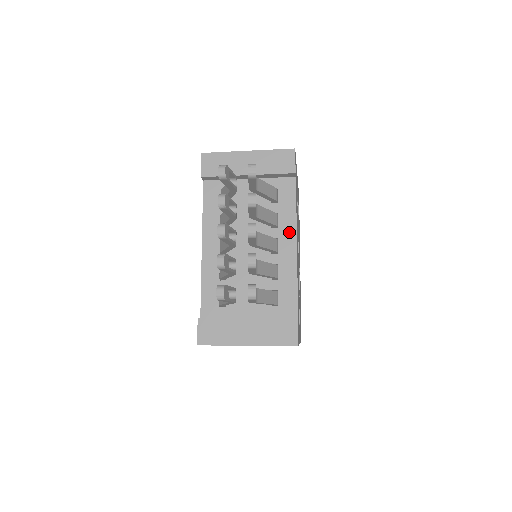
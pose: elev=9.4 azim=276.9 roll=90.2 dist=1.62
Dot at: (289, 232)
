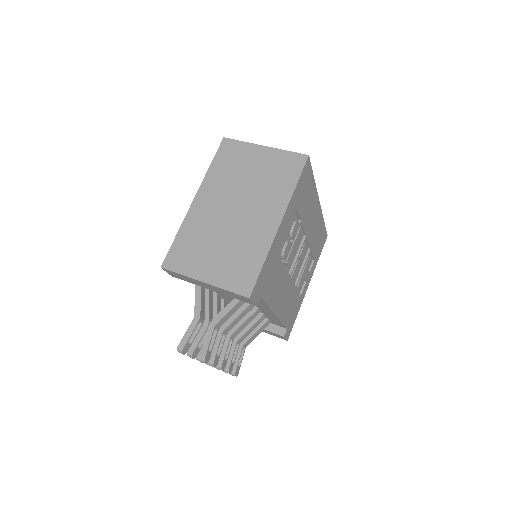
Dot at: (266, 309)
